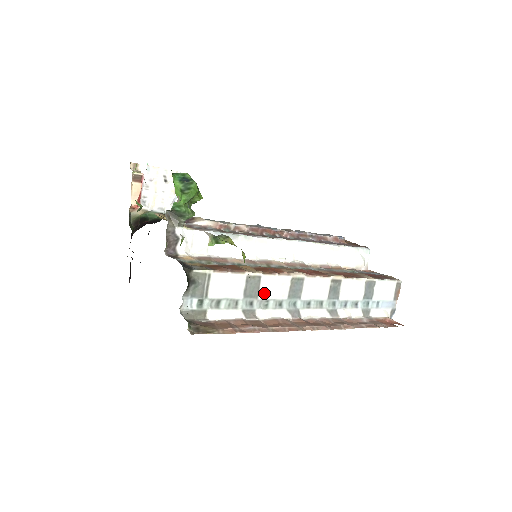
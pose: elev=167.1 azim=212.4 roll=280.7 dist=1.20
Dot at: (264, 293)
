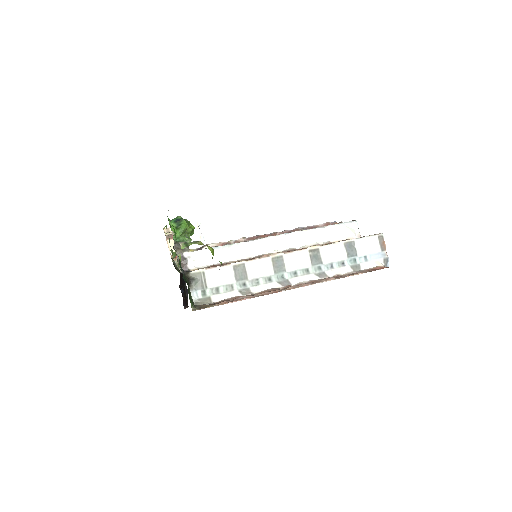
Dot at: (252, 274)
